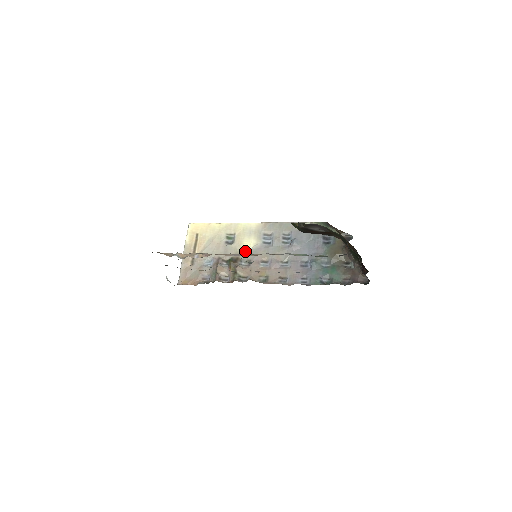
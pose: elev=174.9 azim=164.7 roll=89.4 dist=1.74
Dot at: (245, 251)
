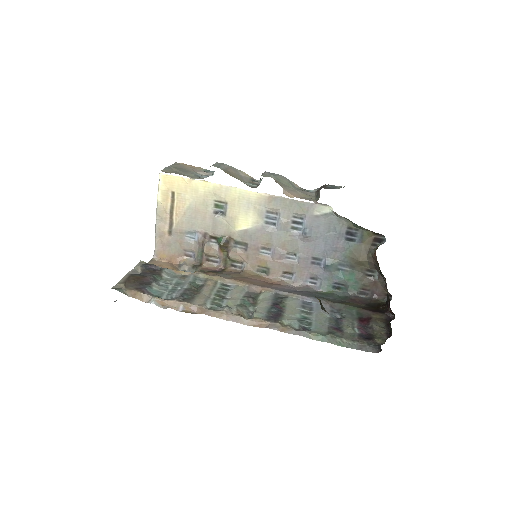
Dot at: (241, 231)
